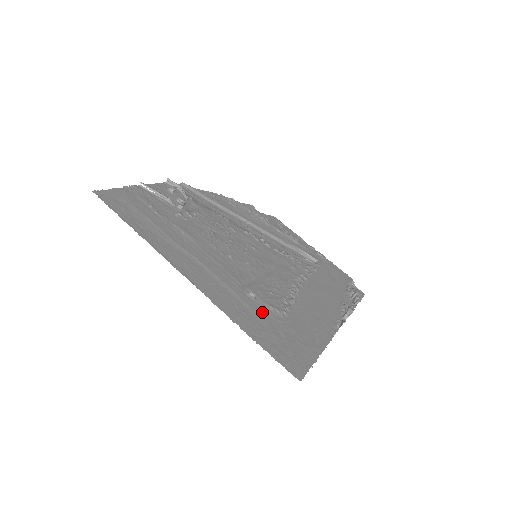
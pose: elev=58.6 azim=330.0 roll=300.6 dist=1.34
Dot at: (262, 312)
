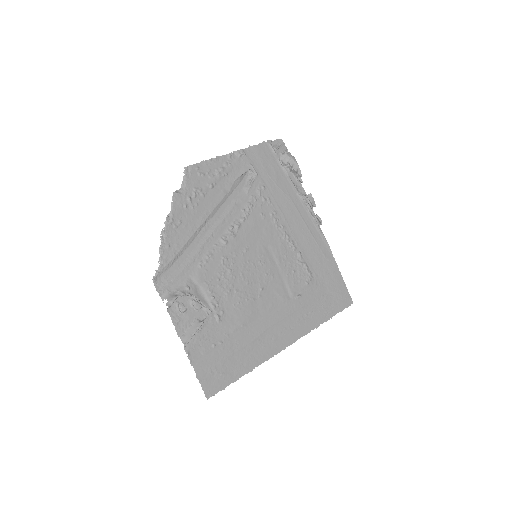
Dot at: (310, 296)
